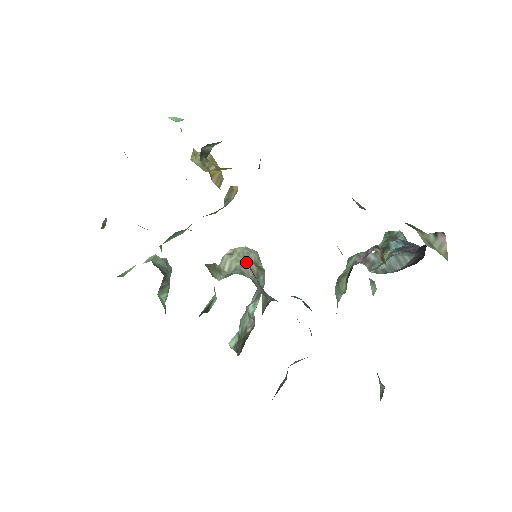
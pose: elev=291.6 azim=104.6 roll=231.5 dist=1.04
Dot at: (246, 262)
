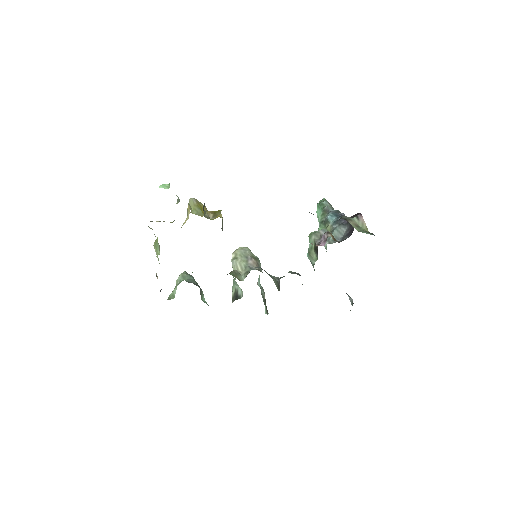
Dot at: (248, 259)
